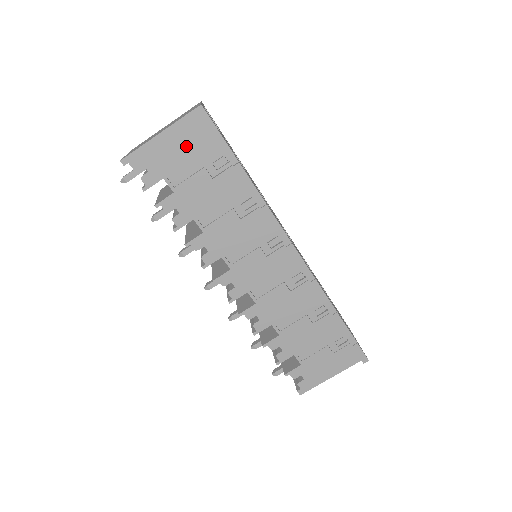
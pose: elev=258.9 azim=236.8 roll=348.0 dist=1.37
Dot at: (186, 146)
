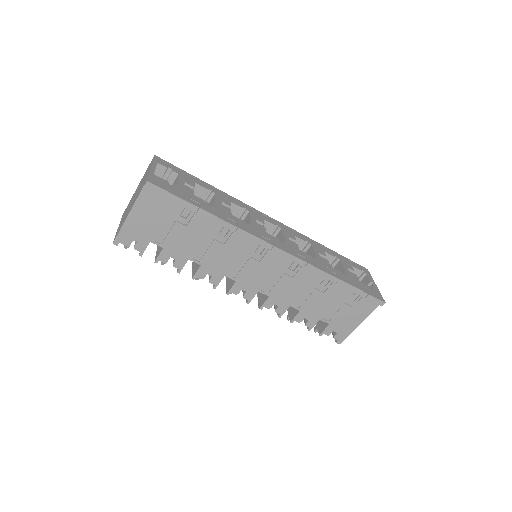
Dot at: (154, 213)
